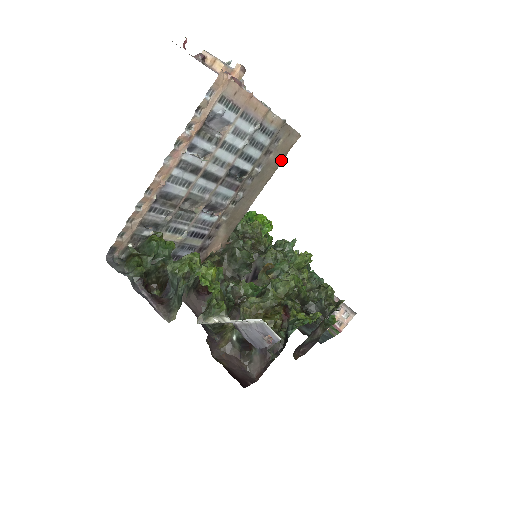
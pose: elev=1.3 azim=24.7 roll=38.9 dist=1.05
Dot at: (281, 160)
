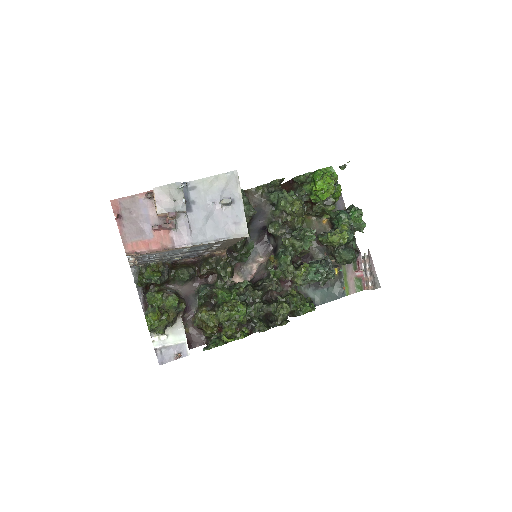
Dot at: (240, 240)
